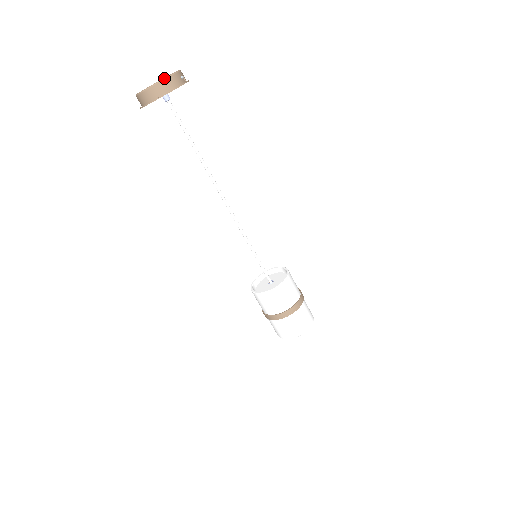
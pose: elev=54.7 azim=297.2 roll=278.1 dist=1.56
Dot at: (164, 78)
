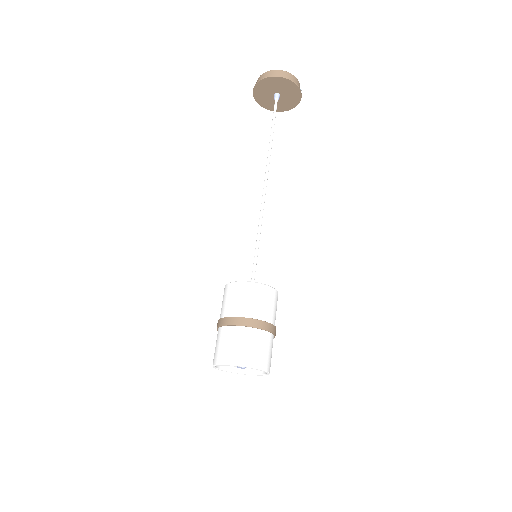
Dot at: occluded
